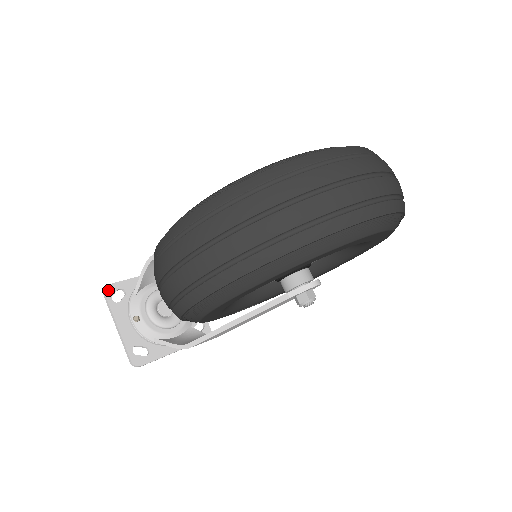
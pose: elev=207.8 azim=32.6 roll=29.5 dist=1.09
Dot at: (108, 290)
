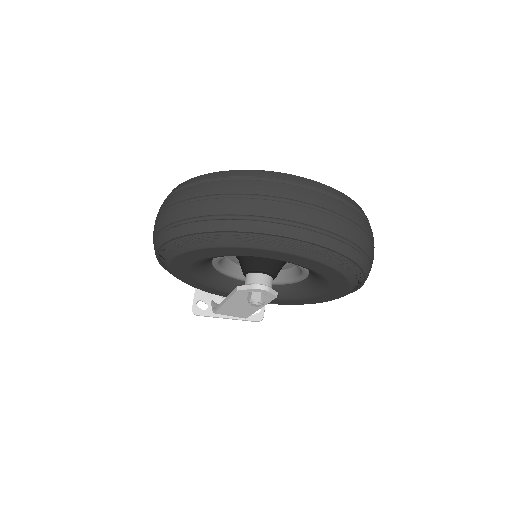
Dot at: occluded
